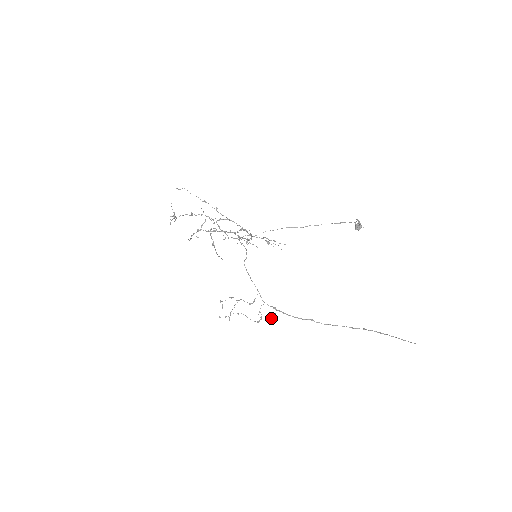
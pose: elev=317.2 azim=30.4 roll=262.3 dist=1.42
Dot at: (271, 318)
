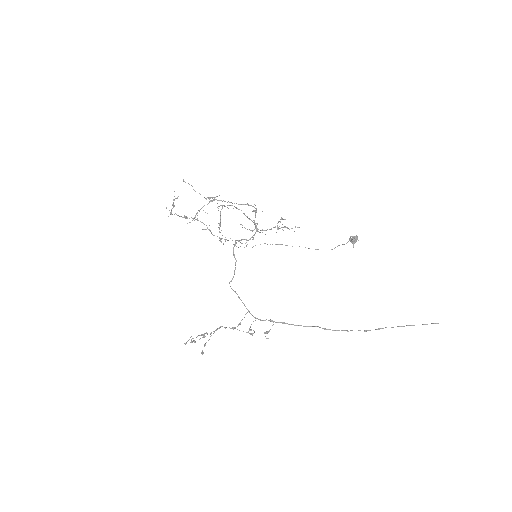
Dot at: (267, 331)
